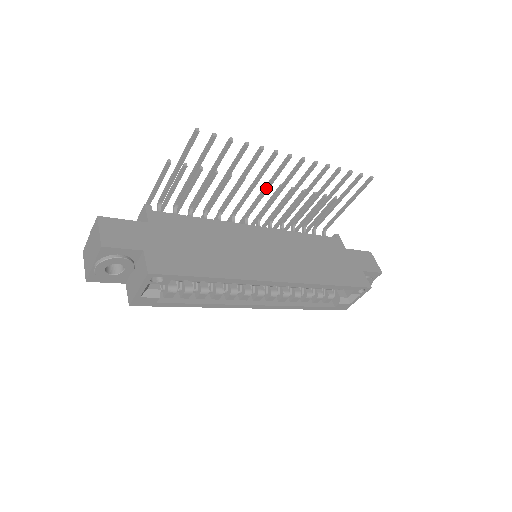
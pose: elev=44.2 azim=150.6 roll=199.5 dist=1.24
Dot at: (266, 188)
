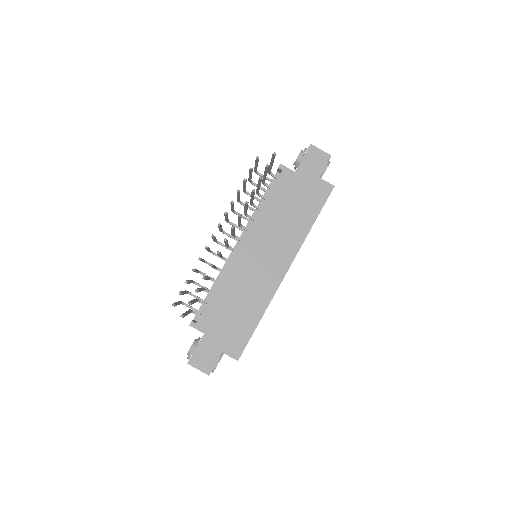
Dot at: occluded
